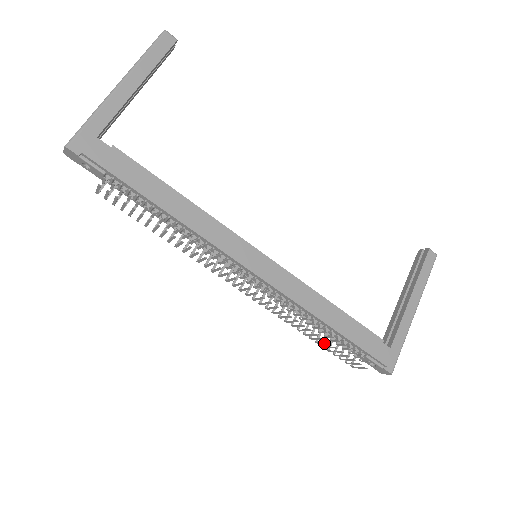
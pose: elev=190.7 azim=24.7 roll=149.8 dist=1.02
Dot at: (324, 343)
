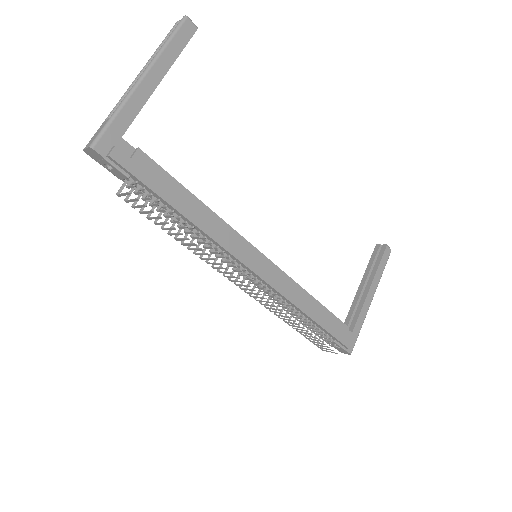
Dot at: (306, 333)
